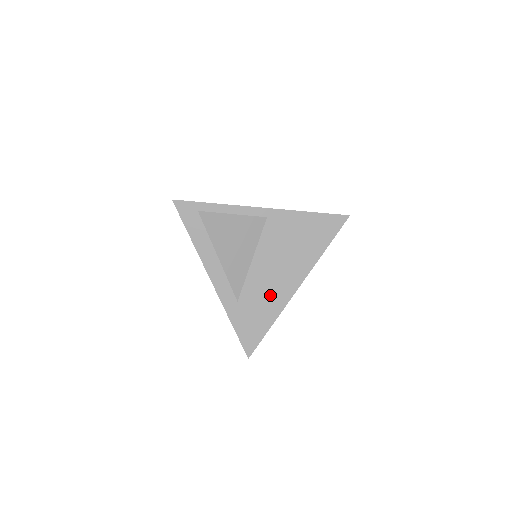
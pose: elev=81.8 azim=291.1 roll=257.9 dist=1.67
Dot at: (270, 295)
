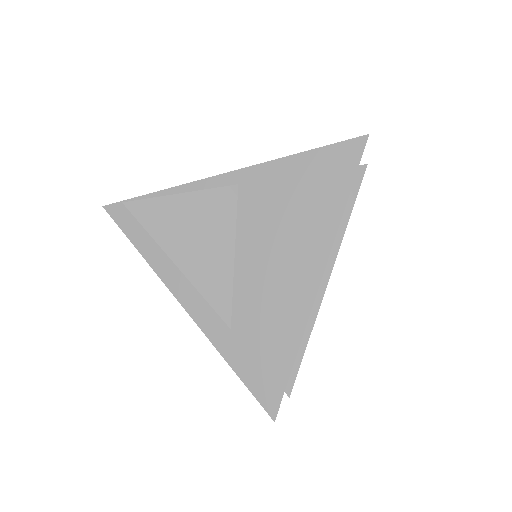
Dot at: (278, 304)
